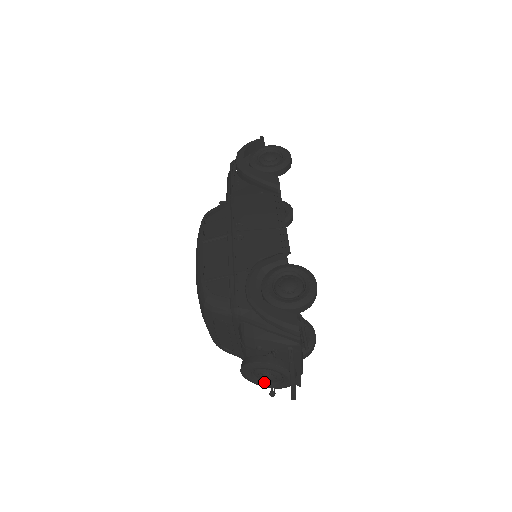
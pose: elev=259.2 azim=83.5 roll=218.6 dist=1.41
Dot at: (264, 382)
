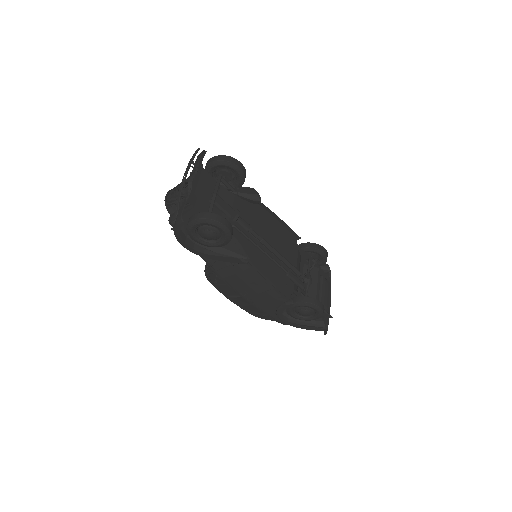
Dot at: occluded
